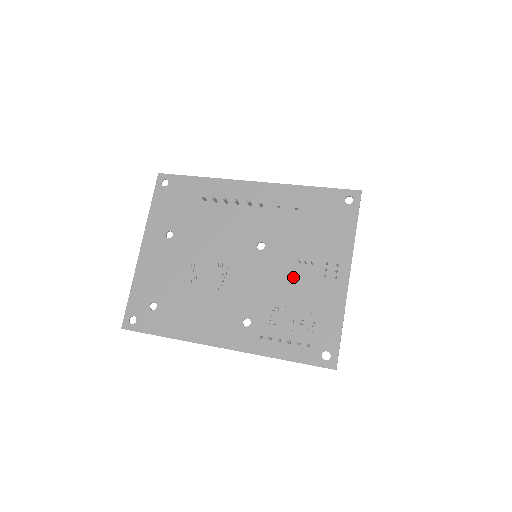
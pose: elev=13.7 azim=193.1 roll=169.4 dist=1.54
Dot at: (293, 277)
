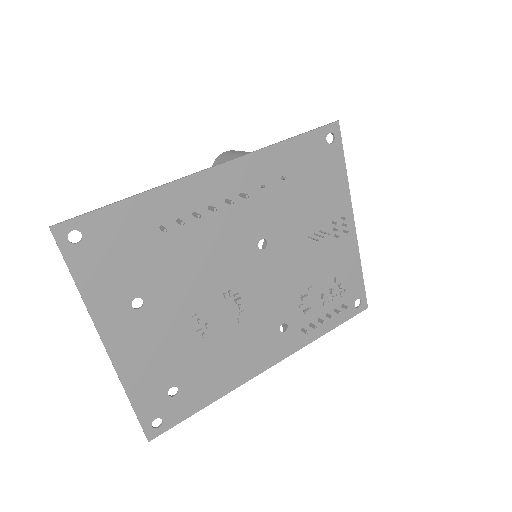
Dot at: (308, 256)
